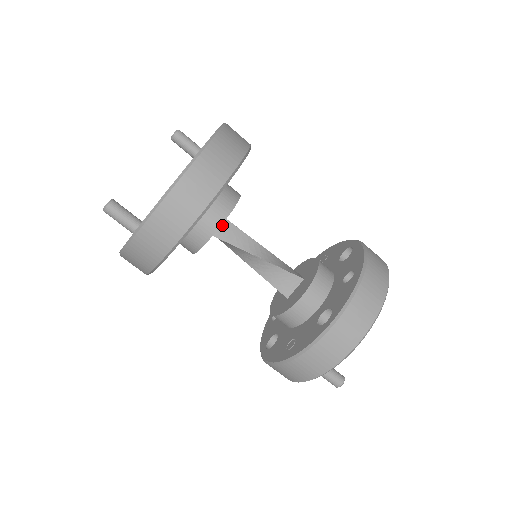
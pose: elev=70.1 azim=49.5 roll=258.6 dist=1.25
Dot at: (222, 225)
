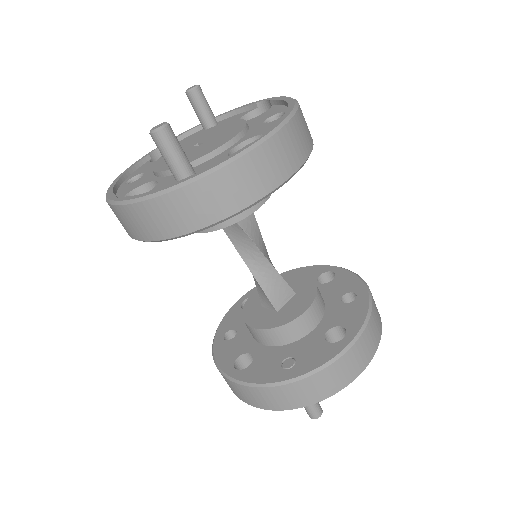
Dot at: occluded
